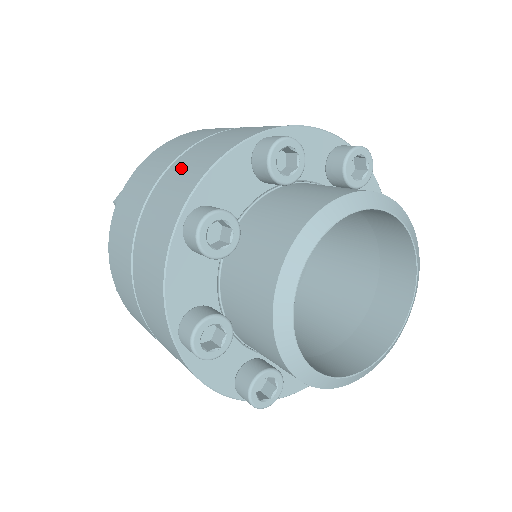
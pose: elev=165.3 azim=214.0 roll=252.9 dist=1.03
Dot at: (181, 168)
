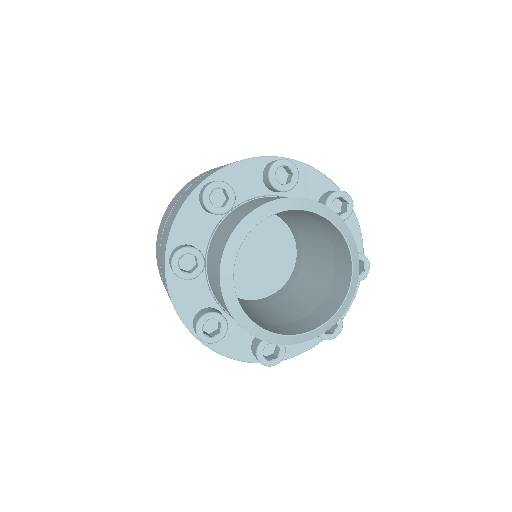
Dot at: (168, 222)
